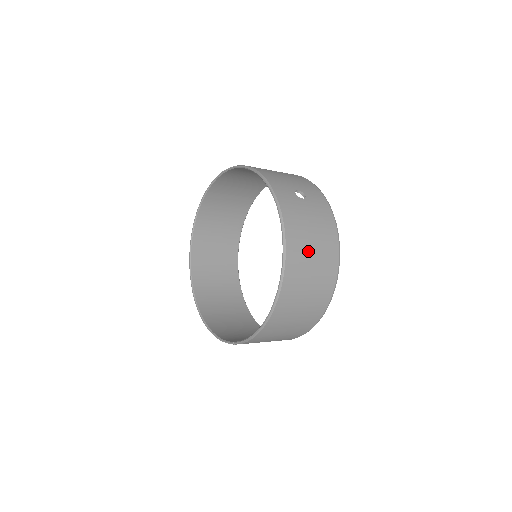
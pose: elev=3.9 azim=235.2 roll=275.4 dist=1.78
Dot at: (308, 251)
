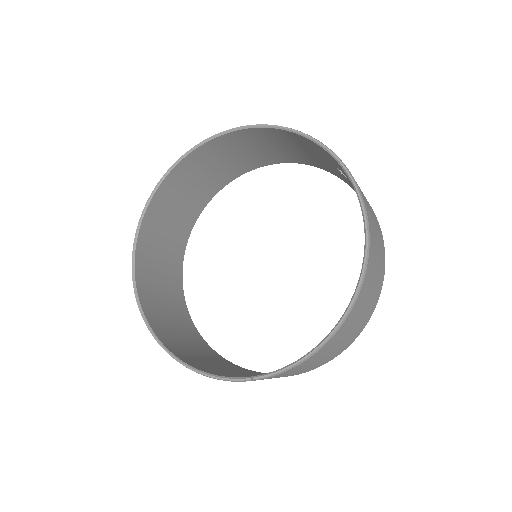
Dot at: (376, 238)
